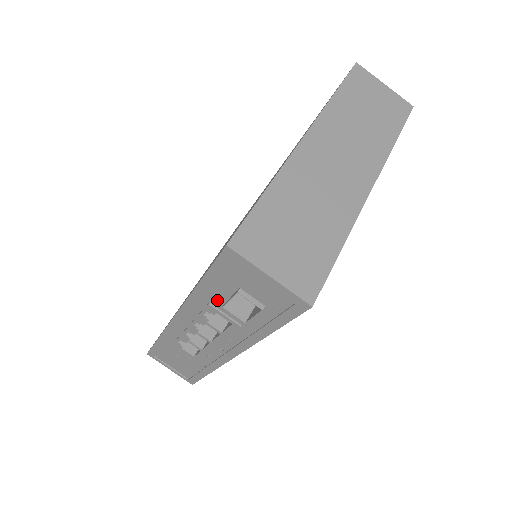
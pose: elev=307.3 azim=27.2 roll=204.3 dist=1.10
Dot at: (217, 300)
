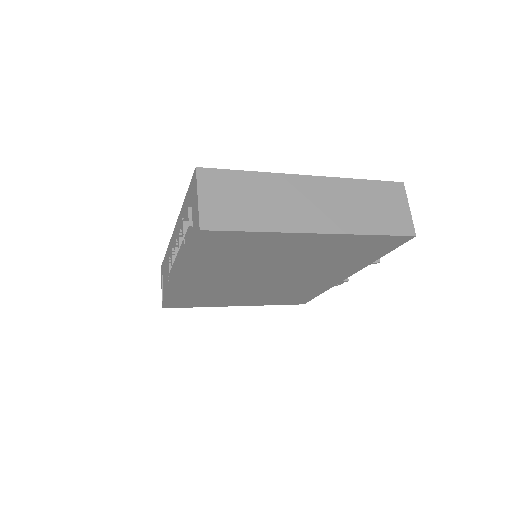
Dot at: occluded
